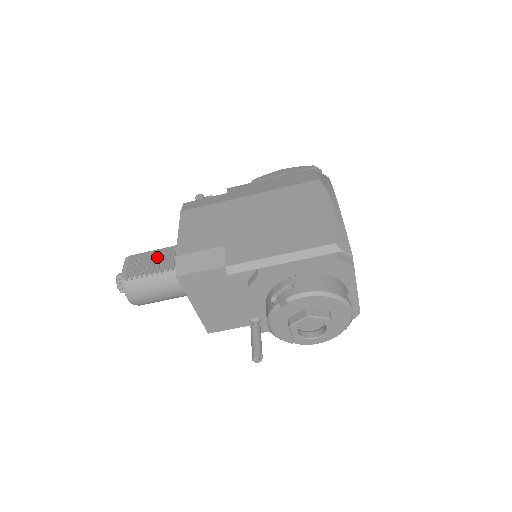
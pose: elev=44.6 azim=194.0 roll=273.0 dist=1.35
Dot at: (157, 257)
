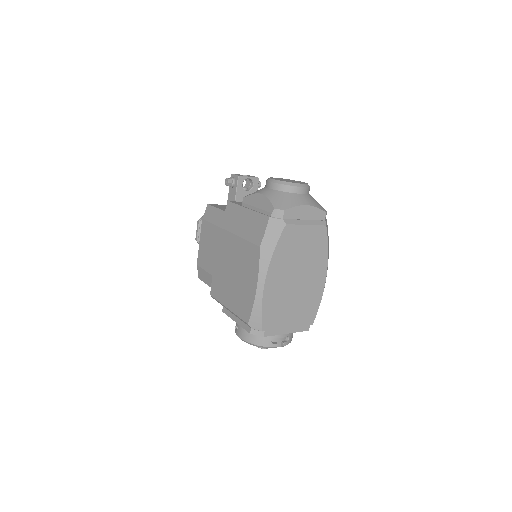
Dot at: occluded
